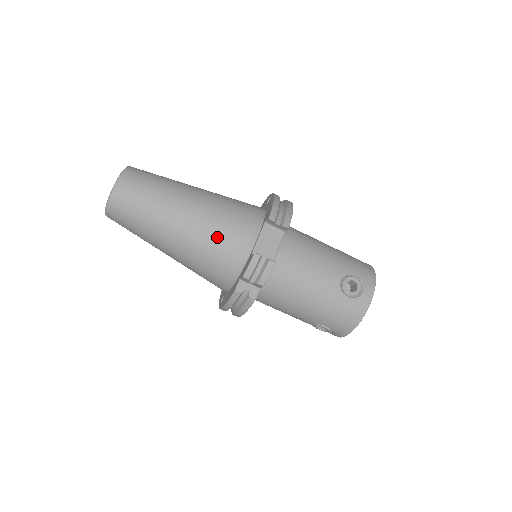
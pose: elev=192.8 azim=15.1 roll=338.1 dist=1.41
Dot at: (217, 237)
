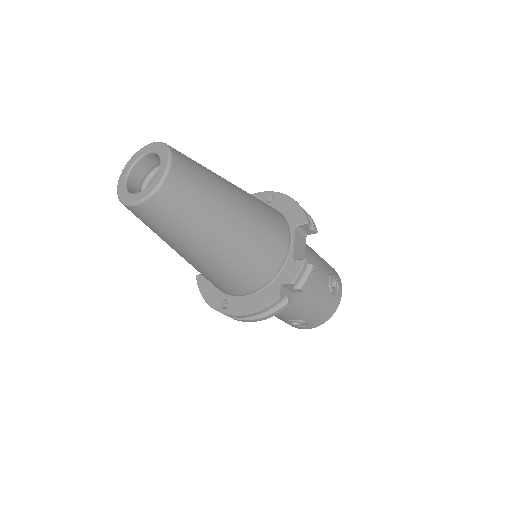
Dot at: (264, 240)
